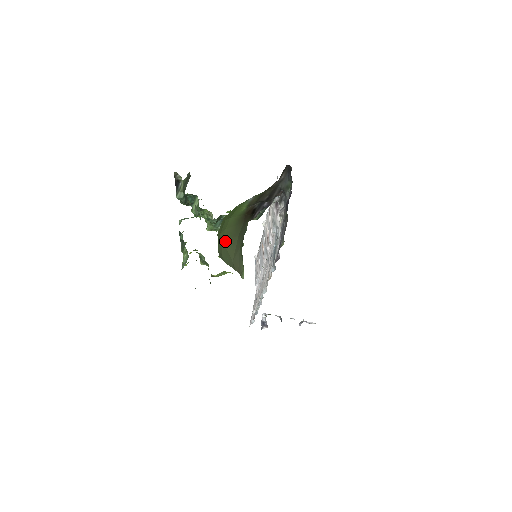
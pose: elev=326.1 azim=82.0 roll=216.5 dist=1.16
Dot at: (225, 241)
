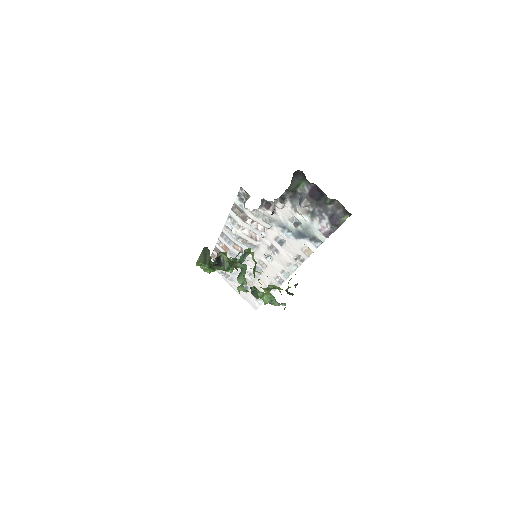
Dot at: occluded
